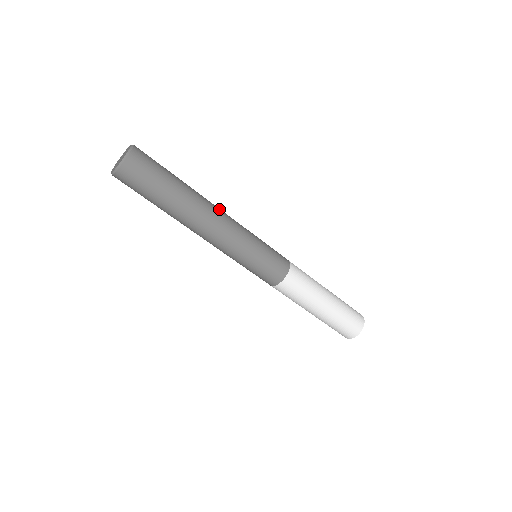
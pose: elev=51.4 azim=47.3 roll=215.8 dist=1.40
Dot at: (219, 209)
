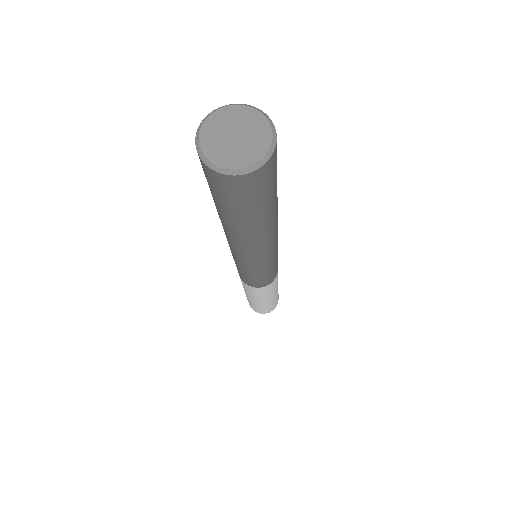
Dot at: occluded
